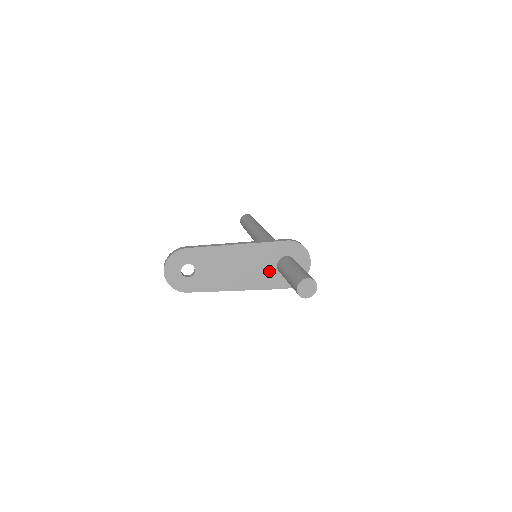
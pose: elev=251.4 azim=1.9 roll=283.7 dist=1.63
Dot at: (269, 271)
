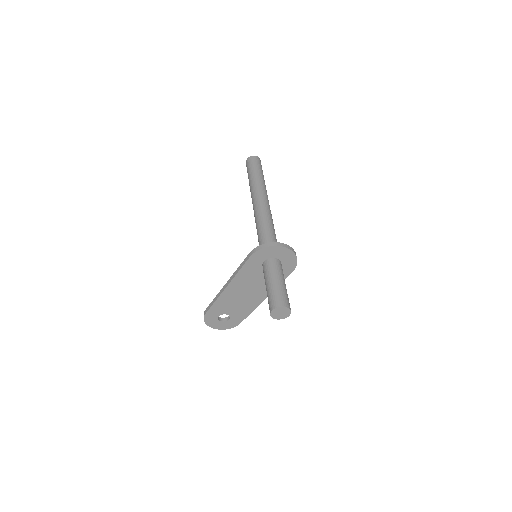
Dot at: occluded
